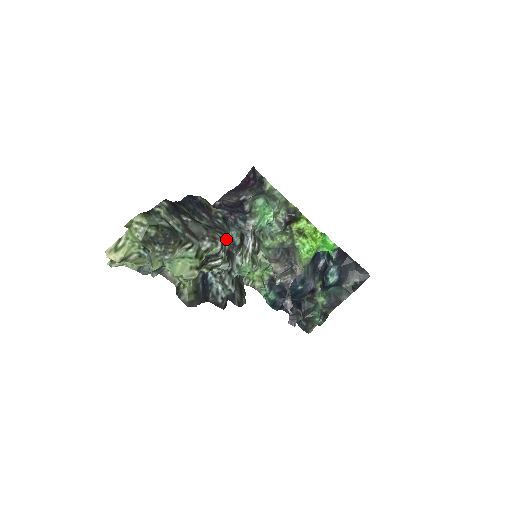
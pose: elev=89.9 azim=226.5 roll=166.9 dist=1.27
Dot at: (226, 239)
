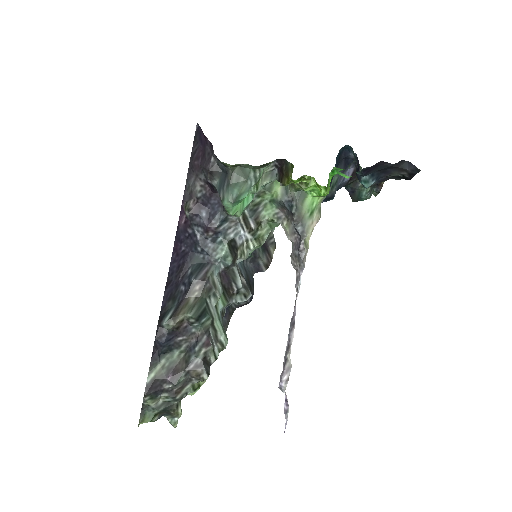
Dot at: (210, 346)
